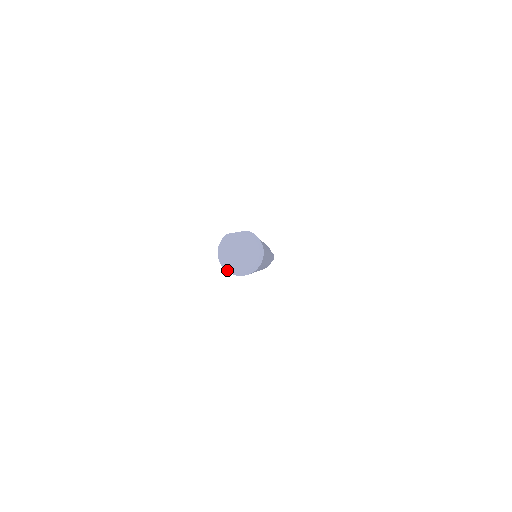
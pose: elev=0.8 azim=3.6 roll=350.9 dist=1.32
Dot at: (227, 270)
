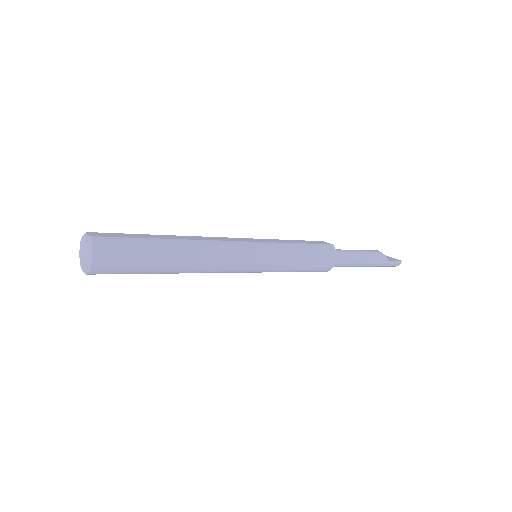
Dot at: occluded
